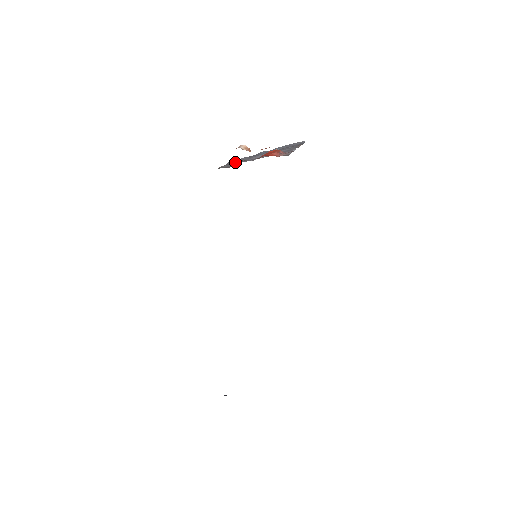
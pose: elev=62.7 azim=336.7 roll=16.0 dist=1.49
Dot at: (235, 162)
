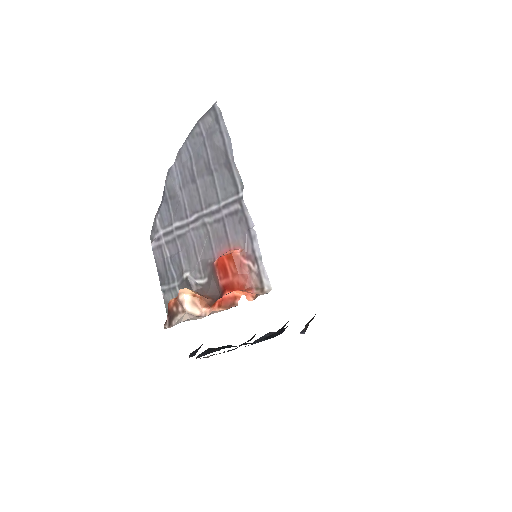
Dot at: (169, 264)
